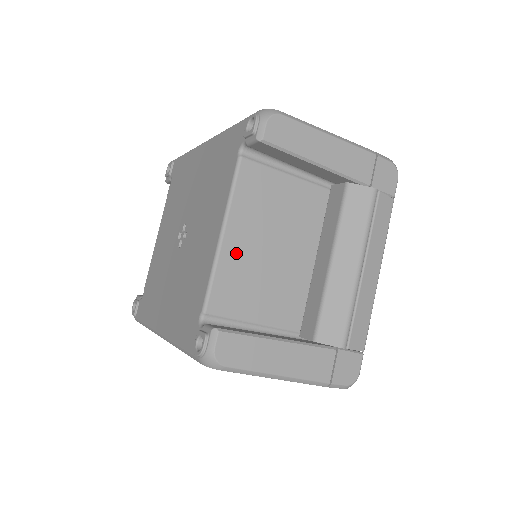
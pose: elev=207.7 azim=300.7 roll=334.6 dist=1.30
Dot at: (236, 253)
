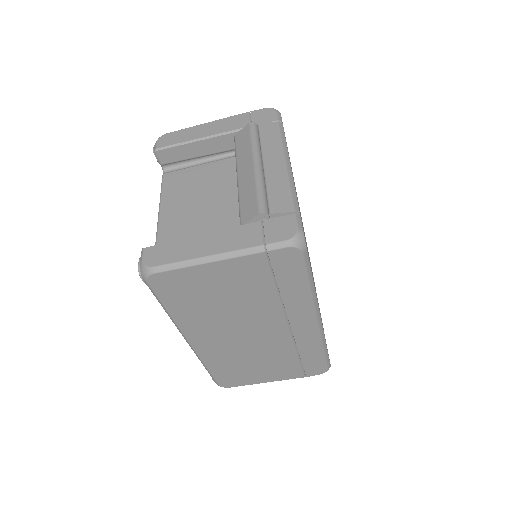
Dot at: (172, 219)
